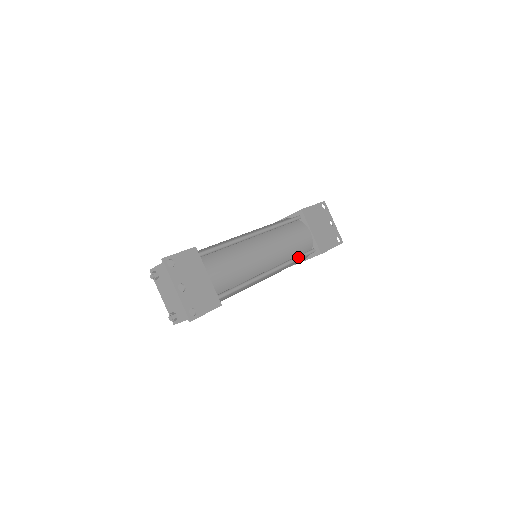
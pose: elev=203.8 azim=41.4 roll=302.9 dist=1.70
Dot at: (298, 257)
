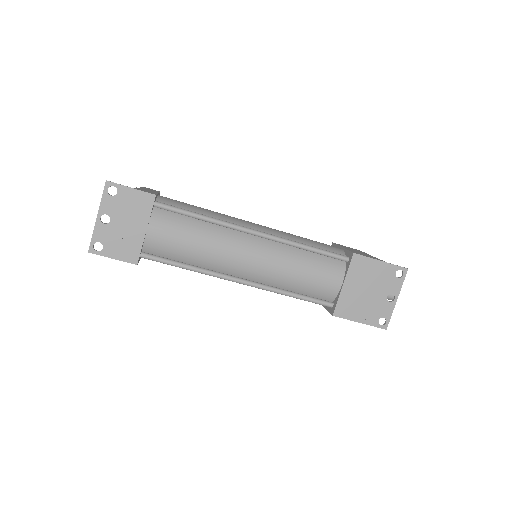
Dot at: (296, 295)
